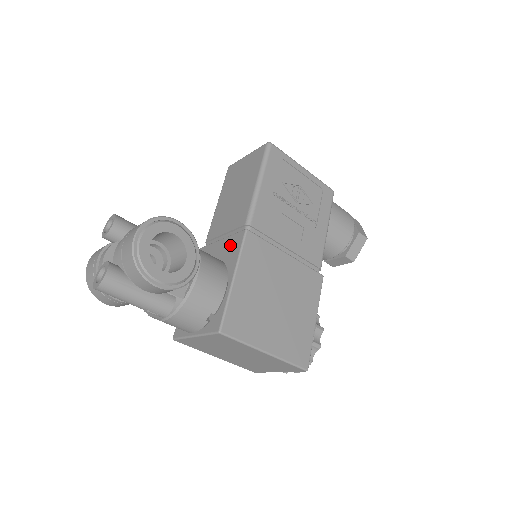
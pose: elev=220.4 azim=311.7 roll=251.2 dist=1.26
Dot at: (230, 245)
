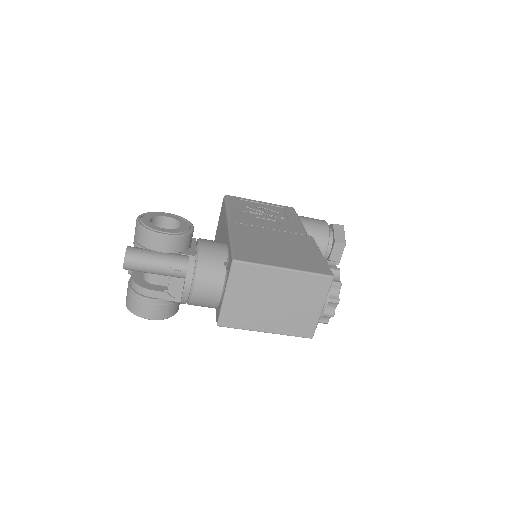
Dot at: (224, 240)
